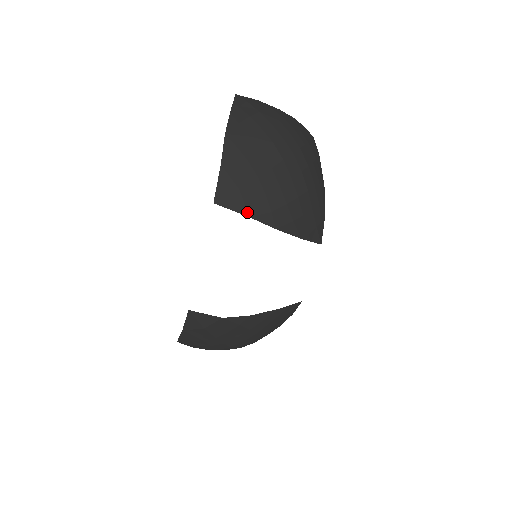
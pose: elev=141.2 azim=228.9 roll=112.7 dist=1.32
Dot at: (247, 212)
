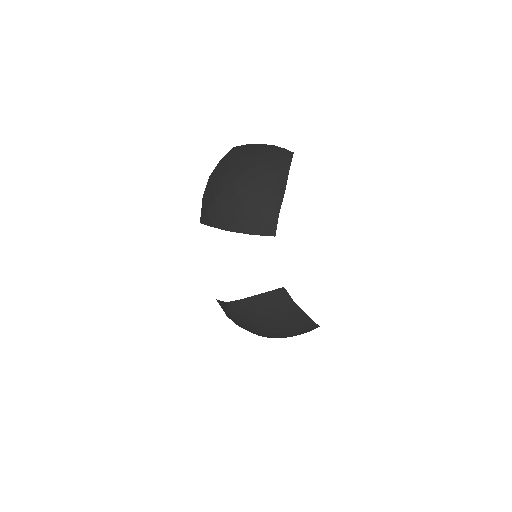
Dot at: (210, 224)
